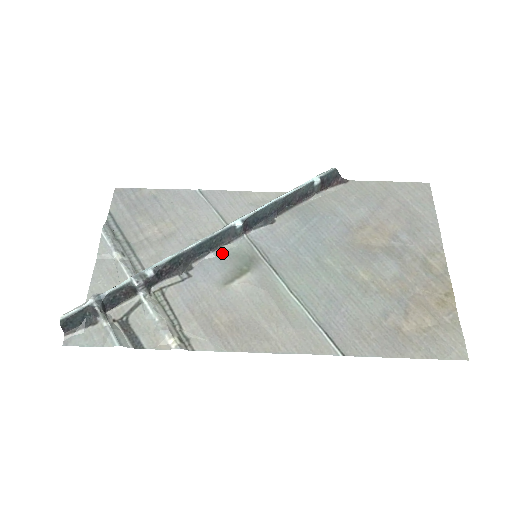
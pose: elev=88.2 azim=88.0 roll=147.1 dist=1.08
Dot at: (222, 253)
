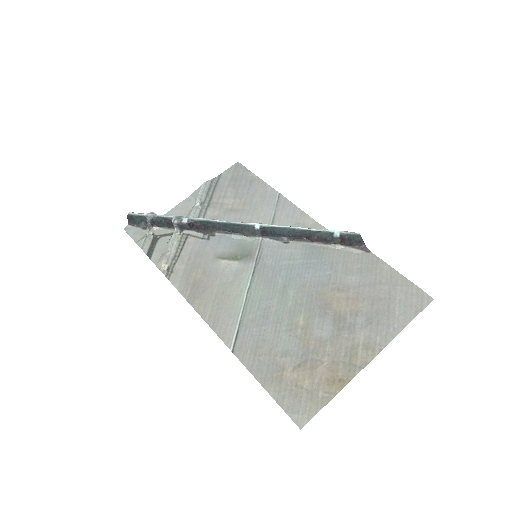
Dot at: (238, 239)
